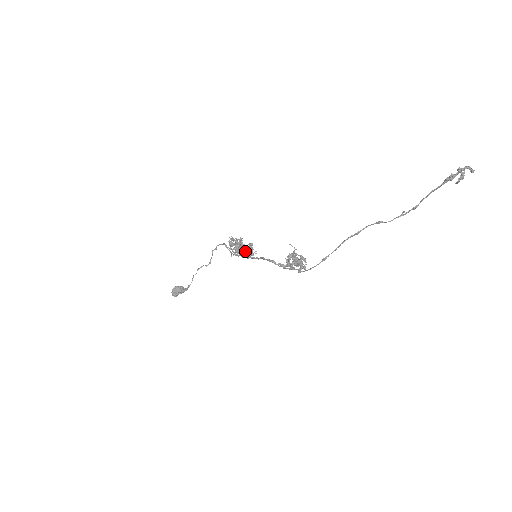
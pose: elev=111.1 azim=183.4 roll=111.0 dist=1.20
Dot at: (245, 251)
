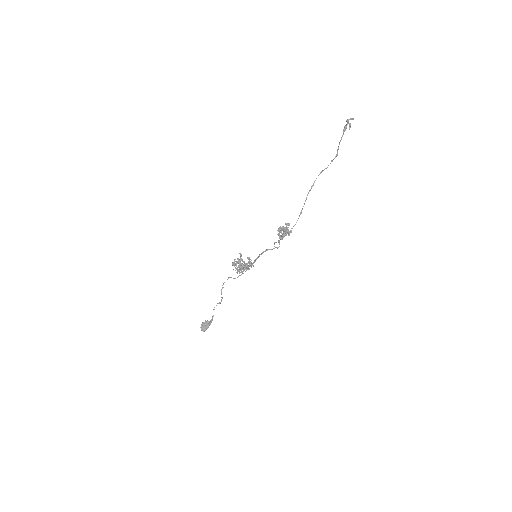
Dot at: (246, 265)
